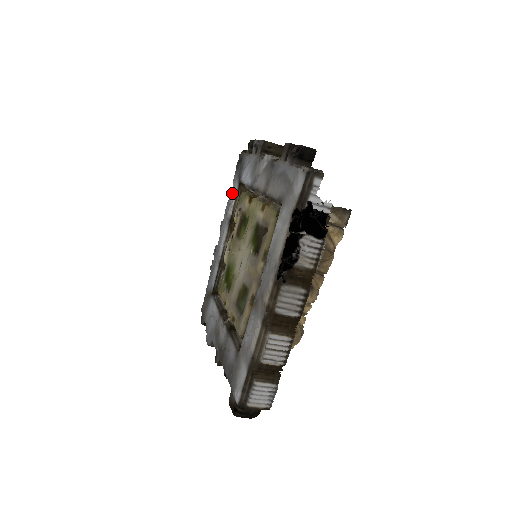
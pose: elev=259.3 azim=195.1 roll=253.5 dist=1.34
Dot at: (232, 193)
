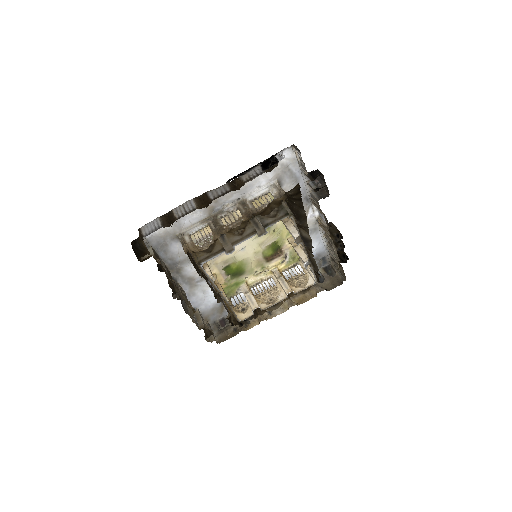
Dot at: occluded
